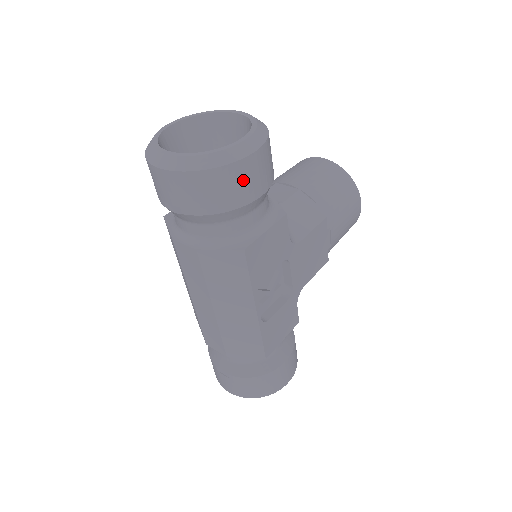
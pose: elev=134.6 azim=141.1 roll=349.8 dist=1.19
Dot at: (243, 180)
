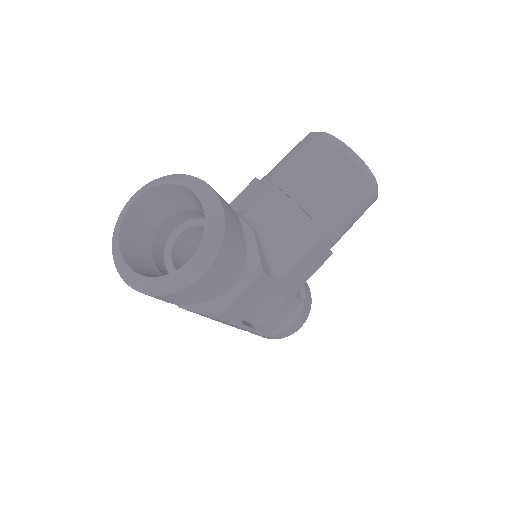
Dot at: (198, 291)
